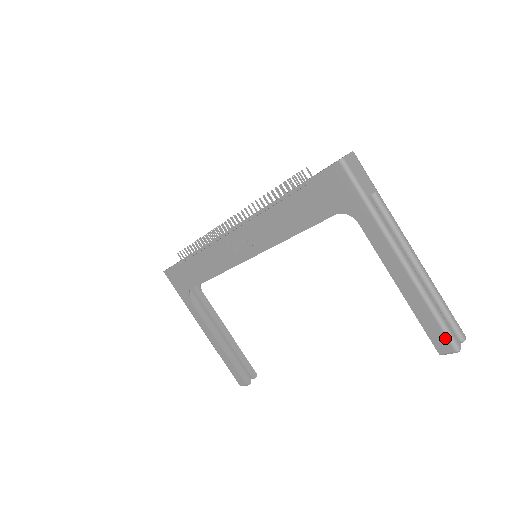
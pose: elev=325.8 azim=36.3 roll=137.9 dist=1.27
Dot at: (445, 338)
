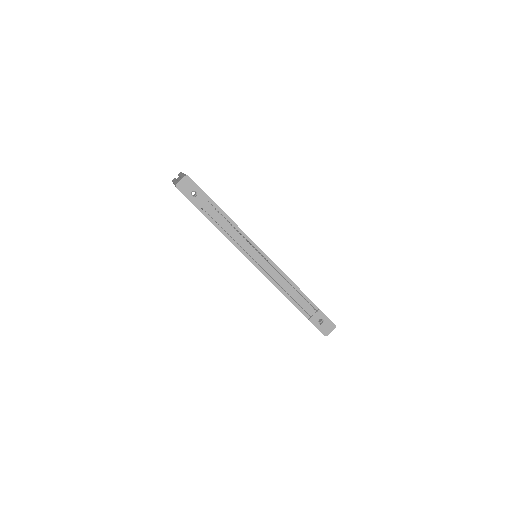
Dot at: occluded
